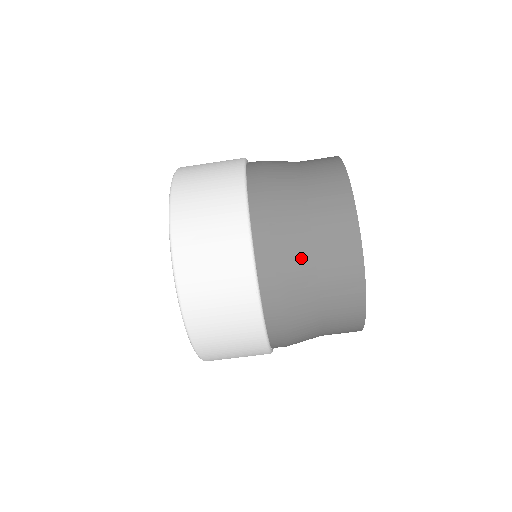
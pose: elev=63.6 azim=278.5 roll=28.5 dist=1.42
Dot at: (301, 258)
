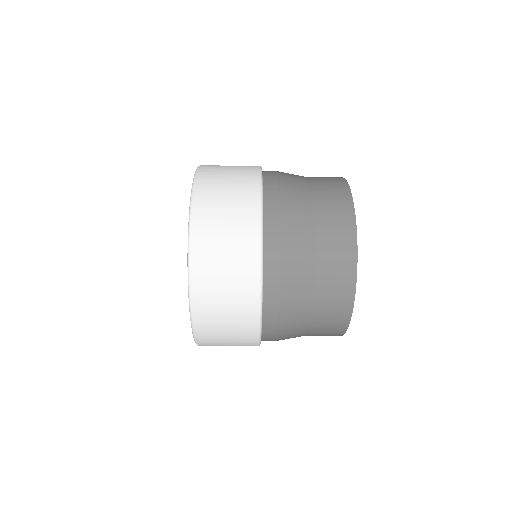
Dot at: occluded
